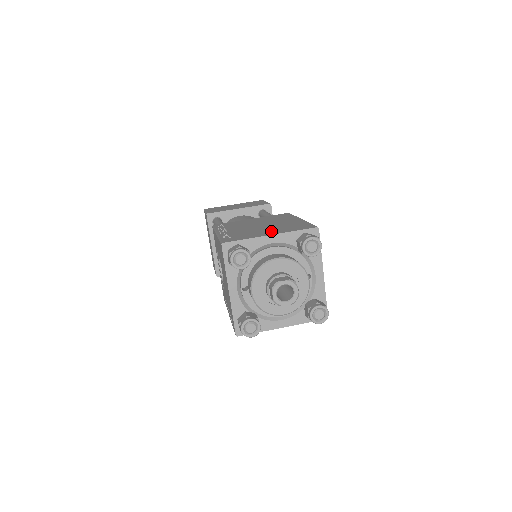
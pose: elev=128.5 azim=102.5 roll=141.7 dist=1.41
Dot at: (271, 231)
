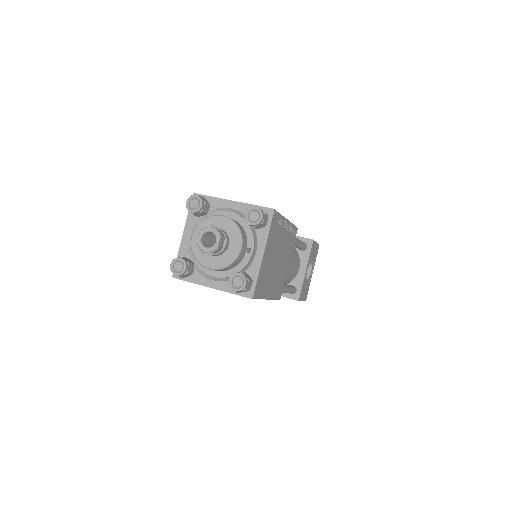
Dot at: occluded
